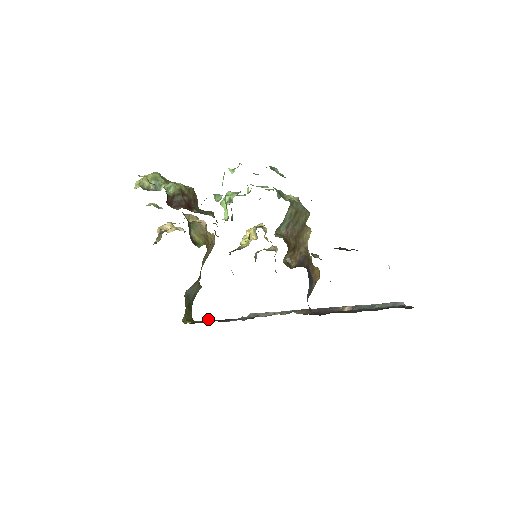
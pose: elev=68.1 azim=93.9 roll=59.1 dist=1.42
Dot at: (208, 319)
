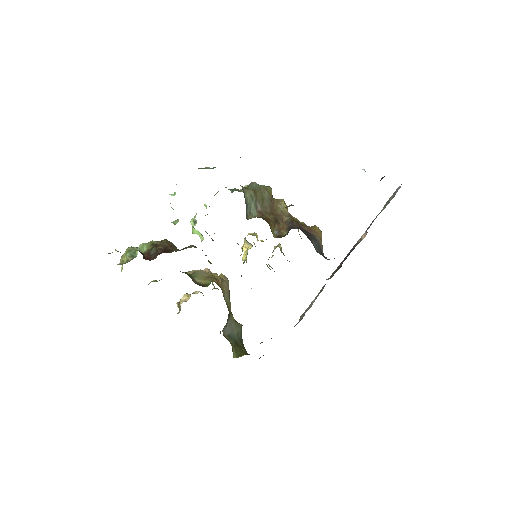
Dot at: (260, 343)
